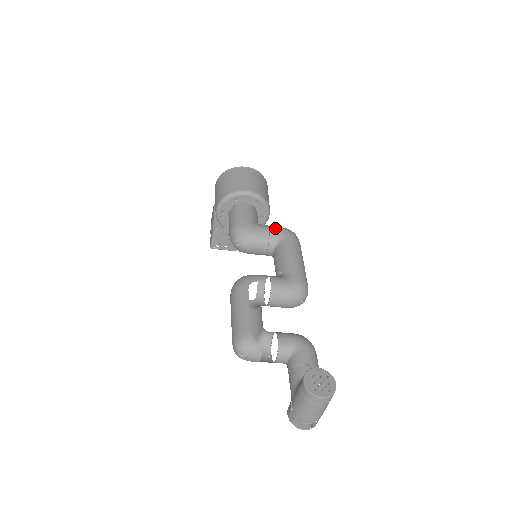
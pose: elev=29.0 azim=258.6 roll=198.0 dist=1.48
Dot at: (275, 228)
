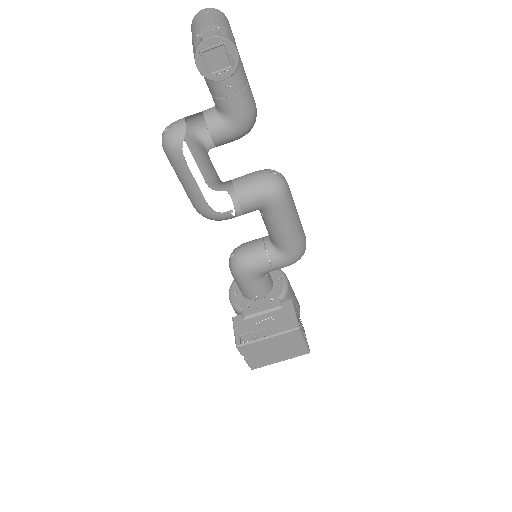
Dot at: occluded
